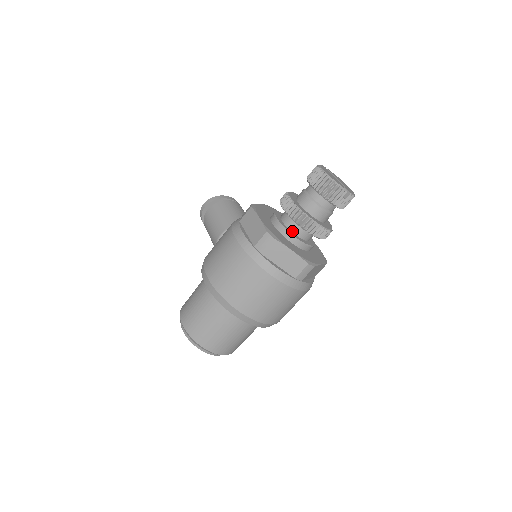
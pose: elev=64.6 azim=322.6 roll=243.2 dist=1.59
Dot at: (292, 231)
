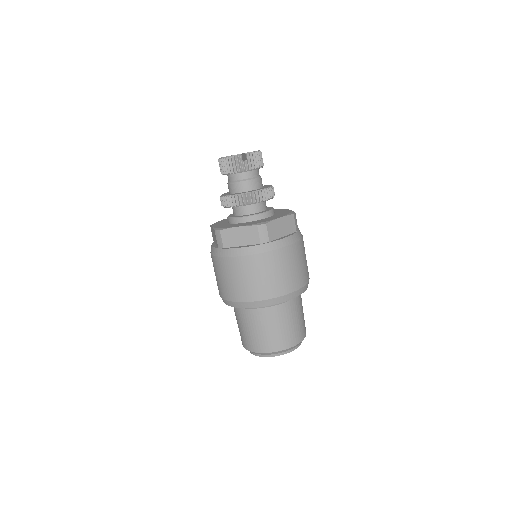
Dot at: (241, 215)
